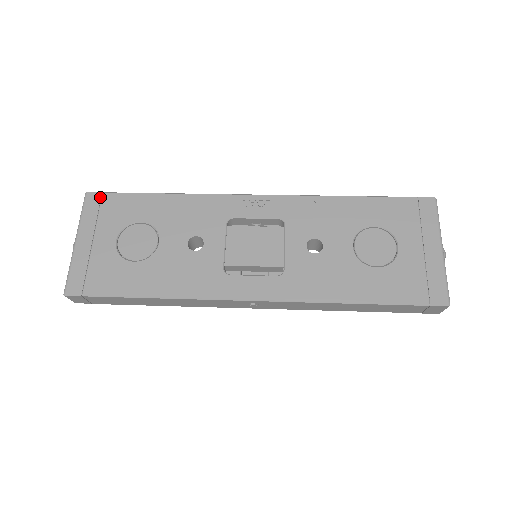
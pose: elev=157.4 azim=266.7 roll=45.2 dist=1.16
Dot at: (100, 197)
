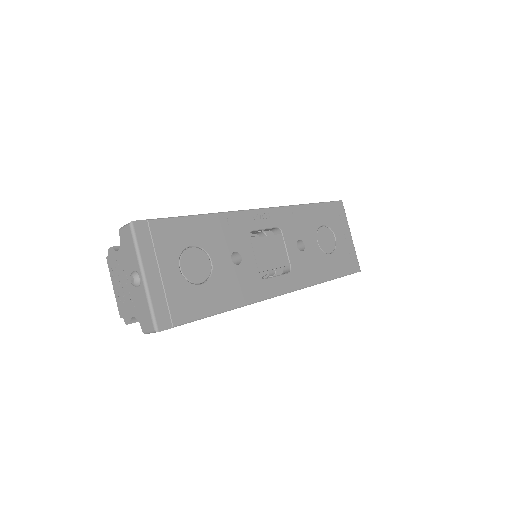
Dot at: (147, 225)
